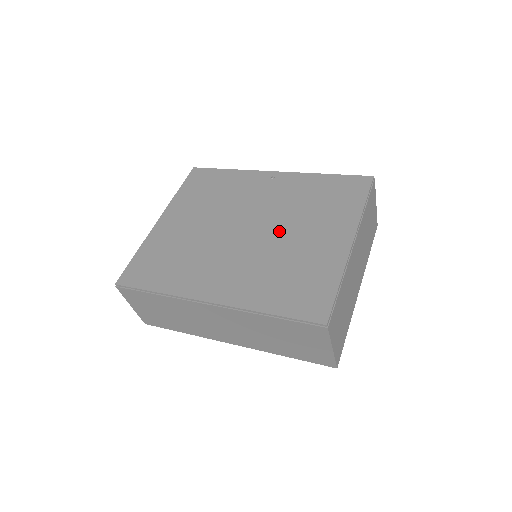
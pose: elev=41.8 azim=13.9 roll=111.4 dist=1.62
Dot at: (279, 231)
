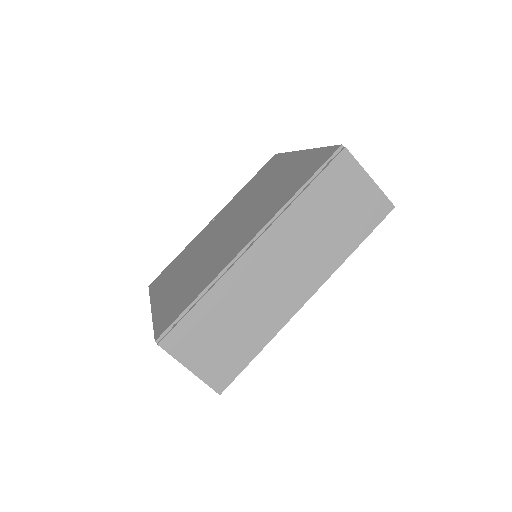
Dot at: (251, 202)
